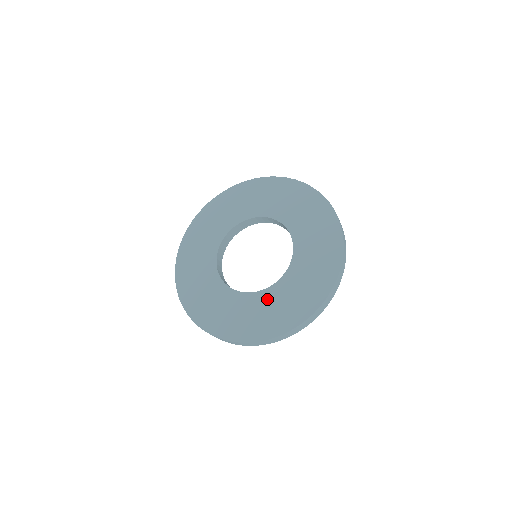
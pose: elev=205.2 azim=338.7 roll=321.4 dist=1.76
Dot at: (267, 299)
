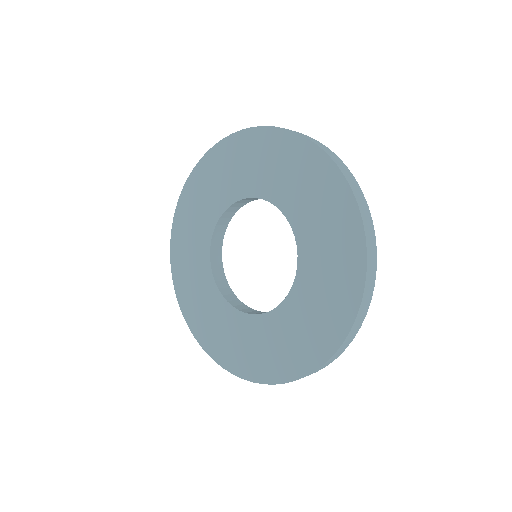
Dot at: (269, 328)
